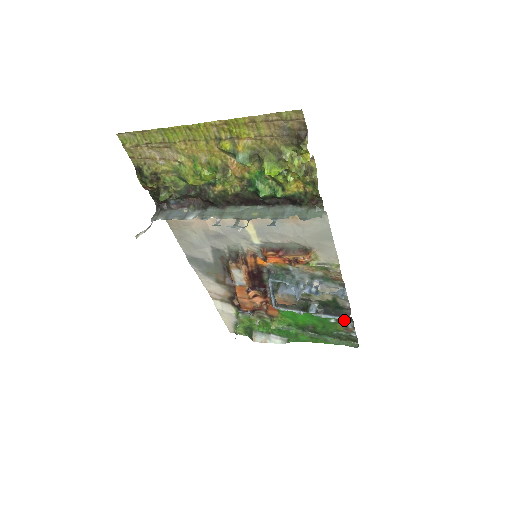
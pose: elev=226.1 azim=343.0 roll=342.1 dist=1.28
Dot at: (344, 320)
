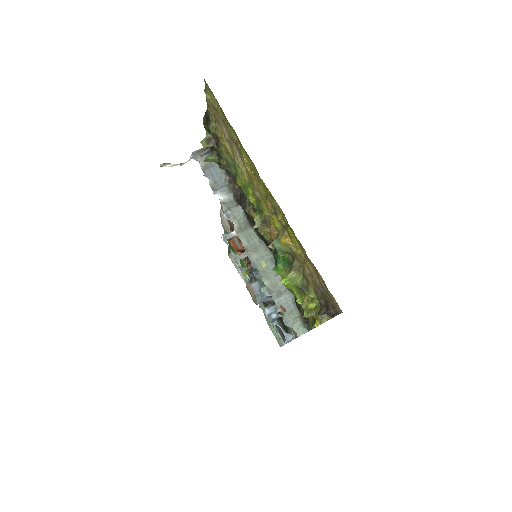
Dot at: occluded
